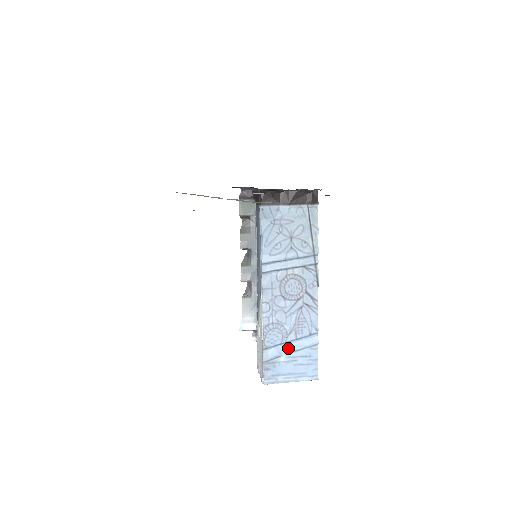
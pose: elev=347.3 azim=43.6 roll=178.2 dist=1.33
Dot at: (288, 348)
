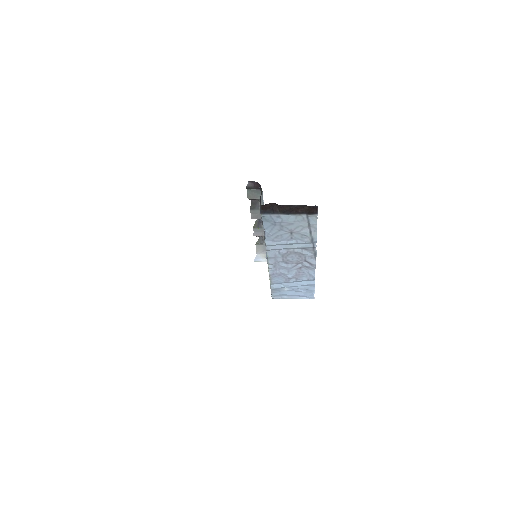
Dot at: (290, 285)
